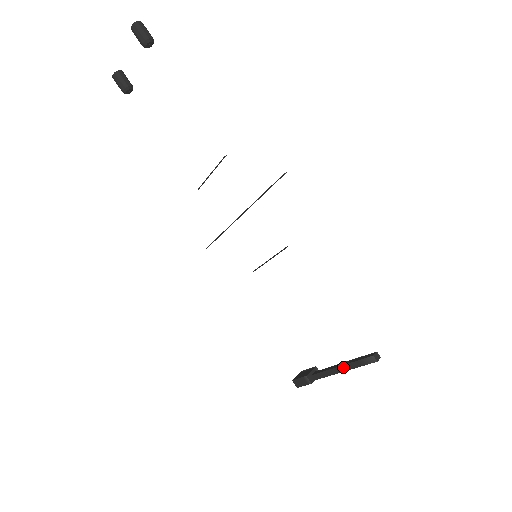
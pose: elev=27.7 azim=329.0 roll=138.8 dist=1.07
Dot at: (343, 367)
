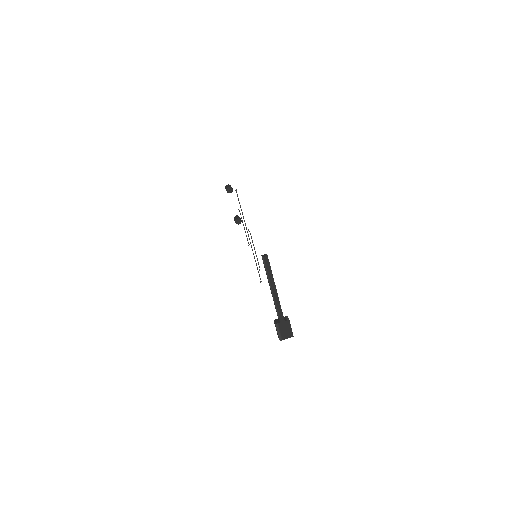
Dot at: (270, 287)
